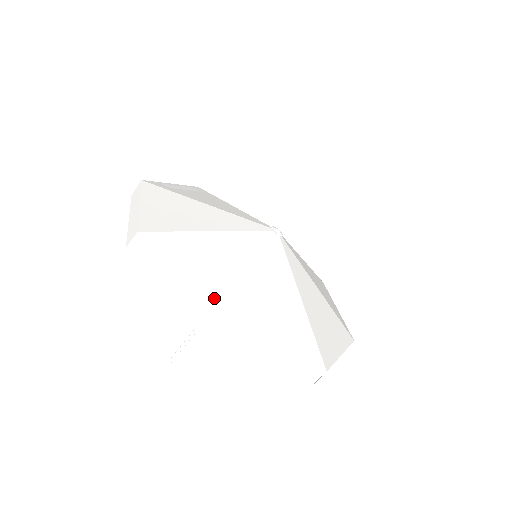
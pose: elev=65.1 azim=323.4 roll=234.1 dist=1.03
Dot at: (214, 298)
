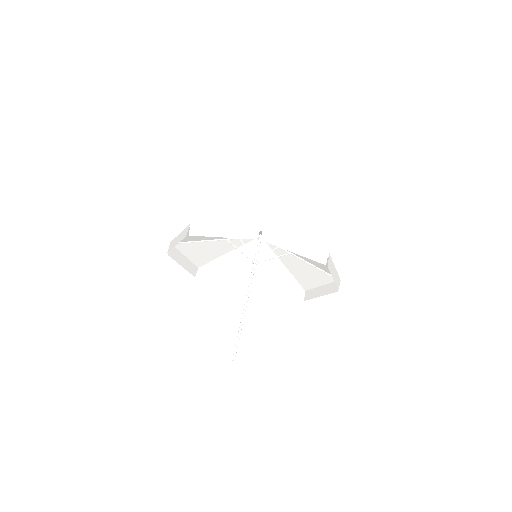
Dot at: occluded
